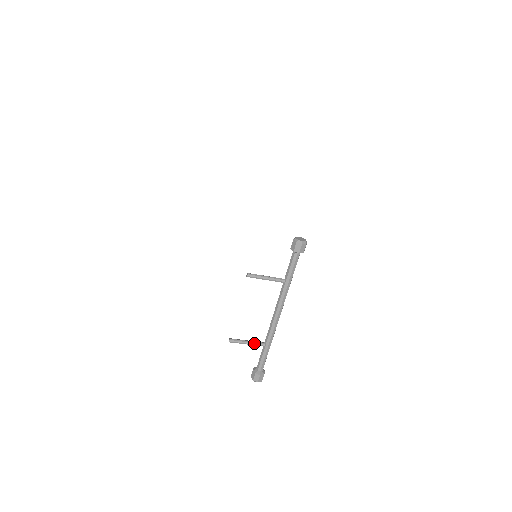
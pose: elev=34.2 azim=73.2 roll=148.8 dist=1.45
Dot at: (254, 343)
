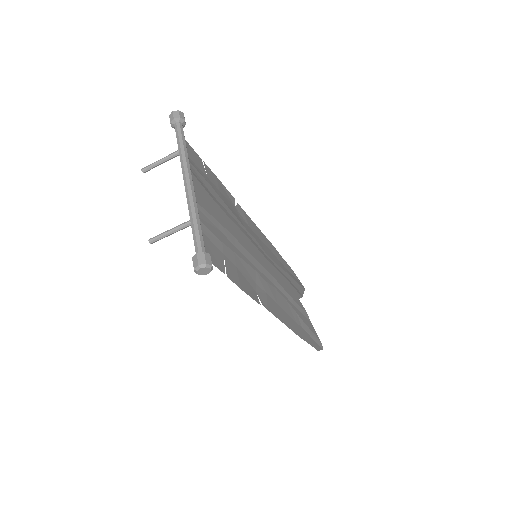
Dot at: (177, 226)
